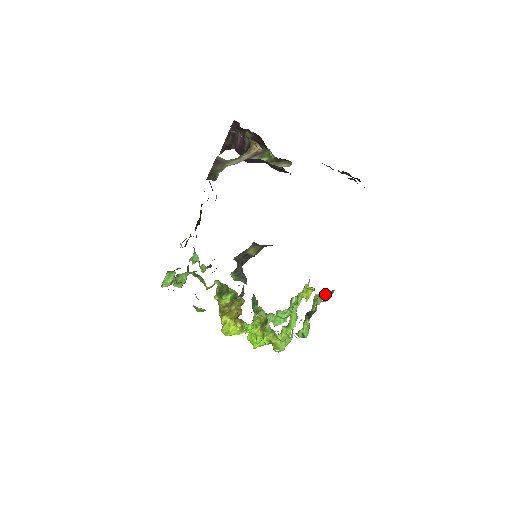
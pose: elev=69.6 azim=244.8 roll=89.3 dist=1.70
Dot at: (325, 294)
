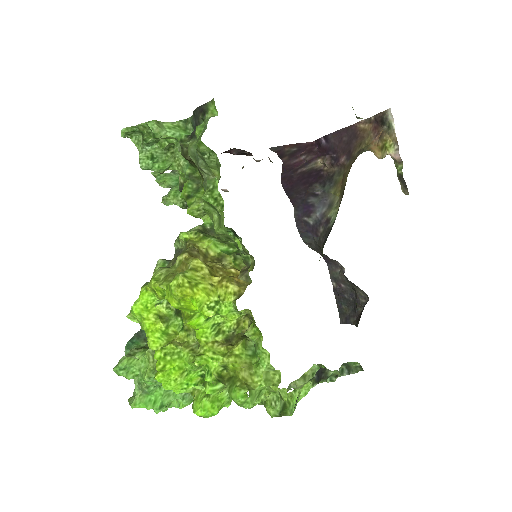
Dot at: occluded
